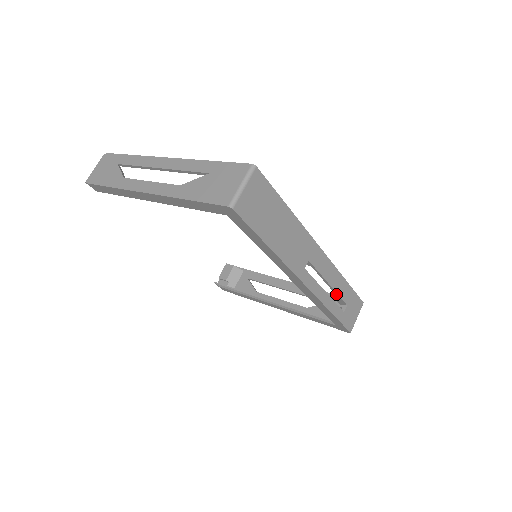
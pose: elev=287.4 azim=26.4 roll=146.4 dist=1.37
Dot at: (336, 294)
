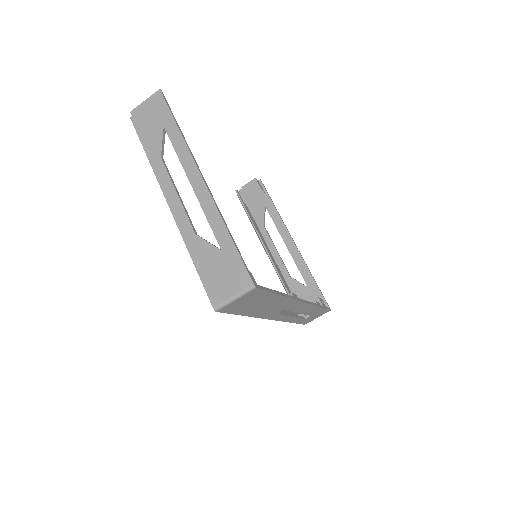
Dot at: occluded
